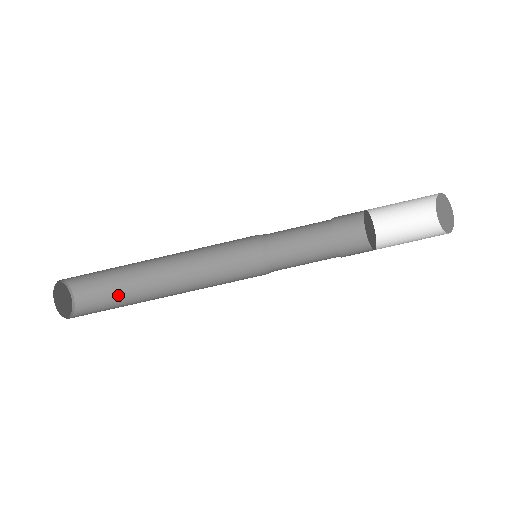
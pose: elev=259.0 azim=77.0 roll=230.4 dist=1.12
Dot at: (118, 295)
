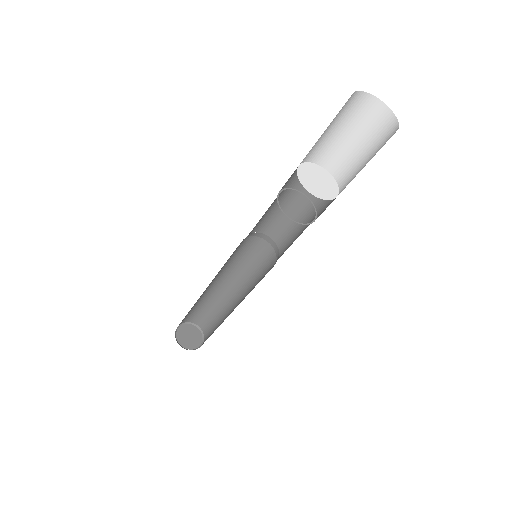
Dot at: (202, 307)
